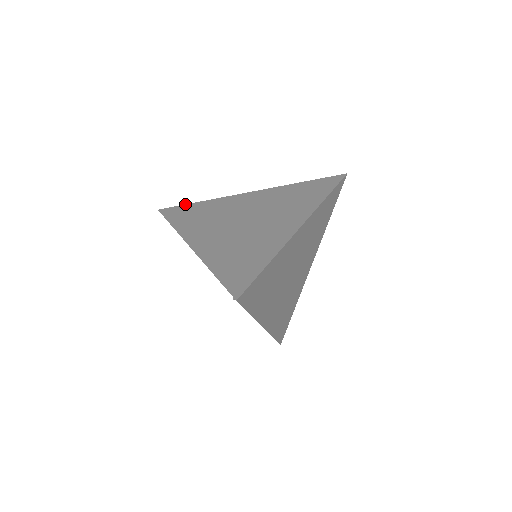
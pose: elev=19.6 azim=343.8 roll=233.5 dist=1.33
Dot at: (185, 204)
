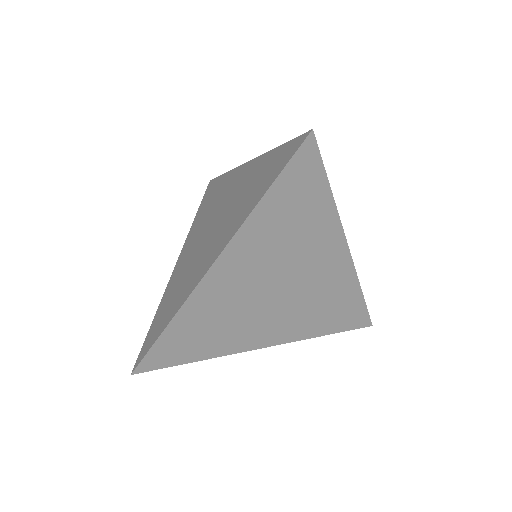
Dot at: (153, 345)
